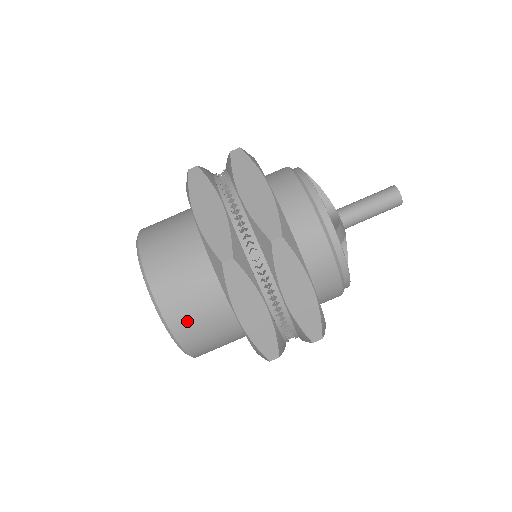
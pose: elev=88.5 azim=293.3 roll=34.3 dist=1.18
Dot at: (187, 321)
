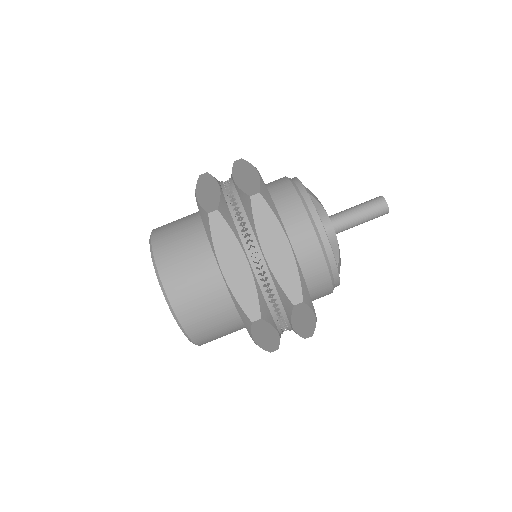
Dot at: (208, 336)
